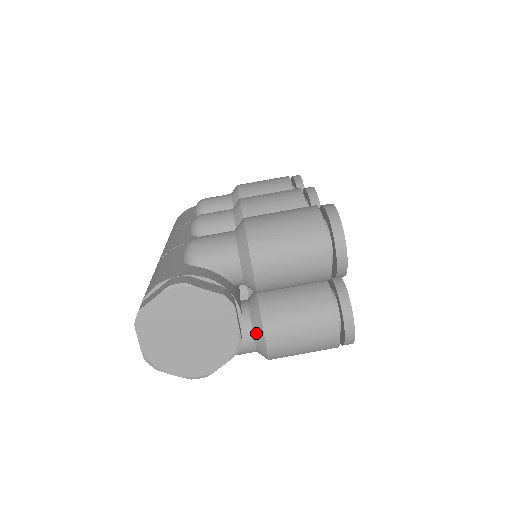
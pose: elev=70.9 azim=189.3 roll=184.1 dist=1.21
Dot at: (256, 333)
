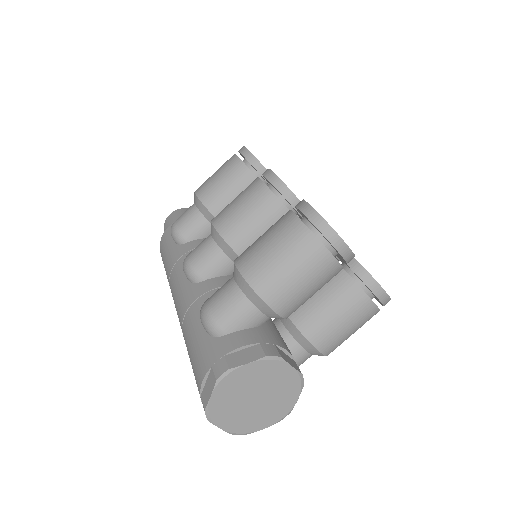
Dot at: (306, 347)
